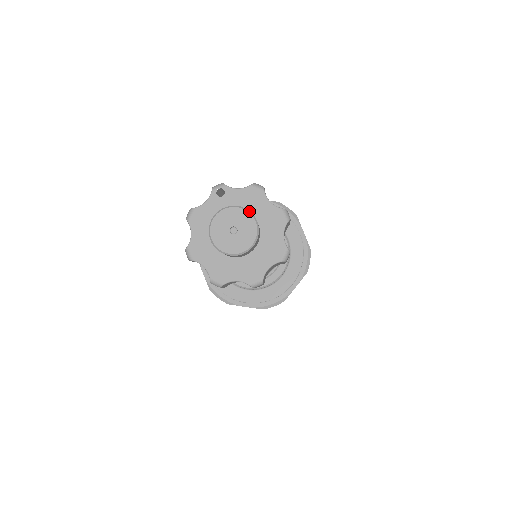
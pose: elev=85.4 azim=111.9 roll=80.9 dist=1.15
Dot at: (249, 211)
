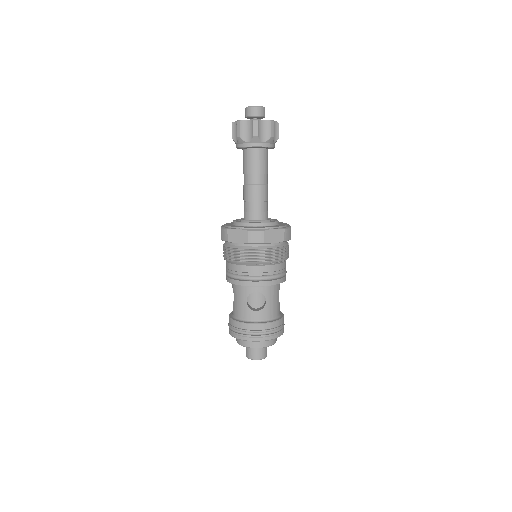
Dot at: occluded
